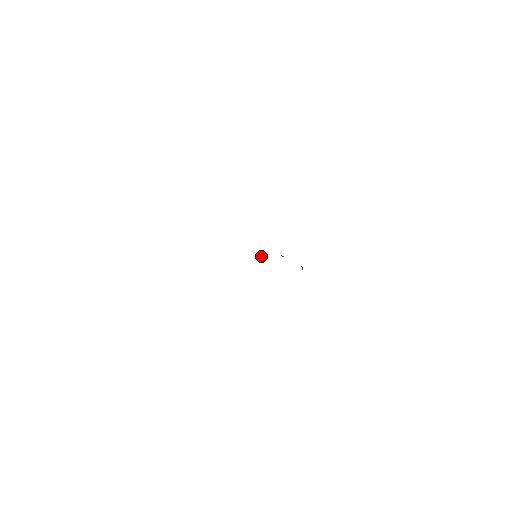
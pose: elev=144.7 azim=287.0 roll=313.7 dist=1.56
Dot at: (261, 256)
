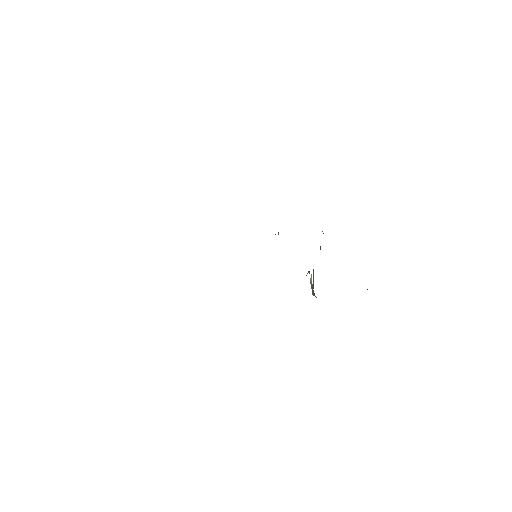
Dot at: occluded
